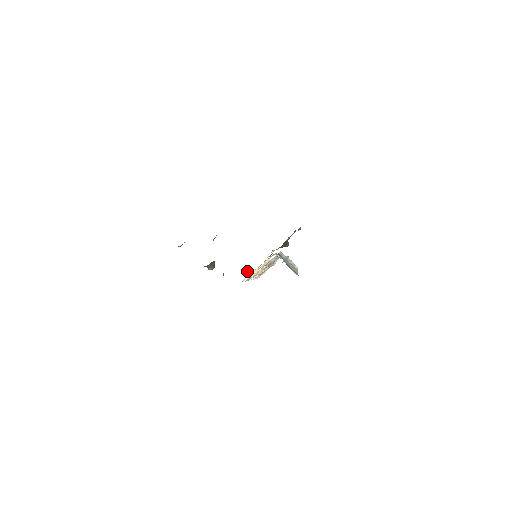
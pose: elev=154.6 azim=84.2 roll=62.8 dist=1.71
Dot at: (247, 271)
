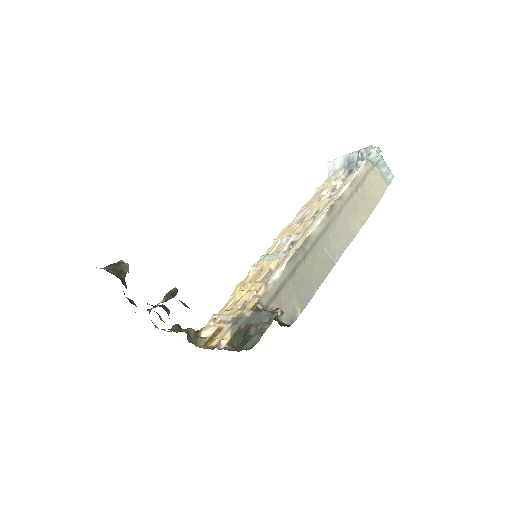
Dot at: (202, 331)
